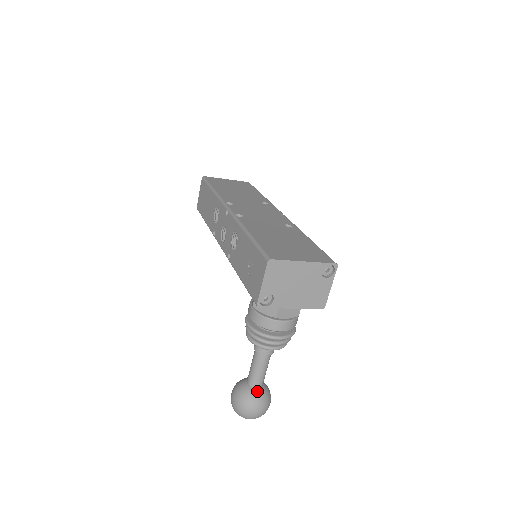
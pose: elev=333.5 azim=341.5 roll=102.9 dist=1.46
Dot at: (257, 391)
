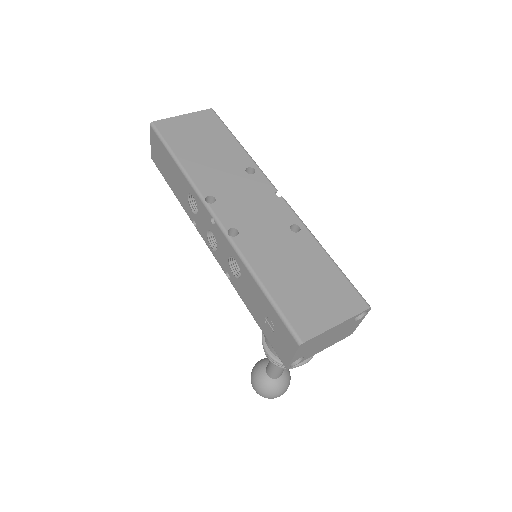
Dot at: (279, 380)
